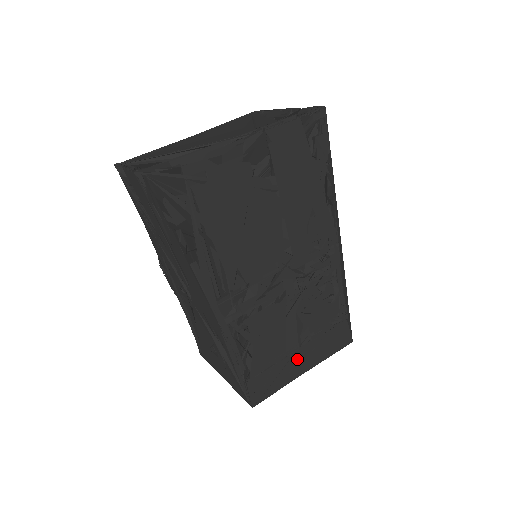
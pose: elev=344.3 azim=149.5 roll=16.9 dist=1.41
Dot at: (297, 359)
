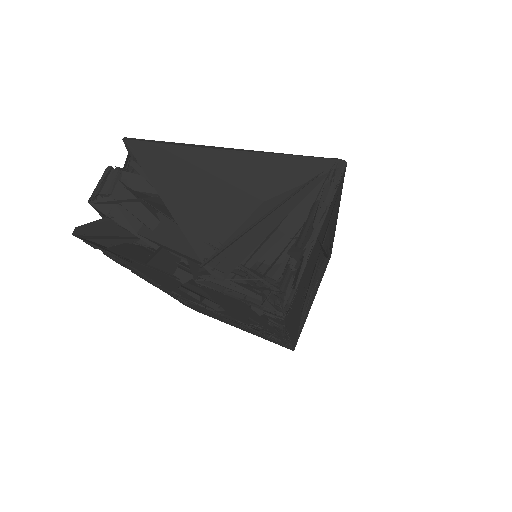
Dot at: occluded
